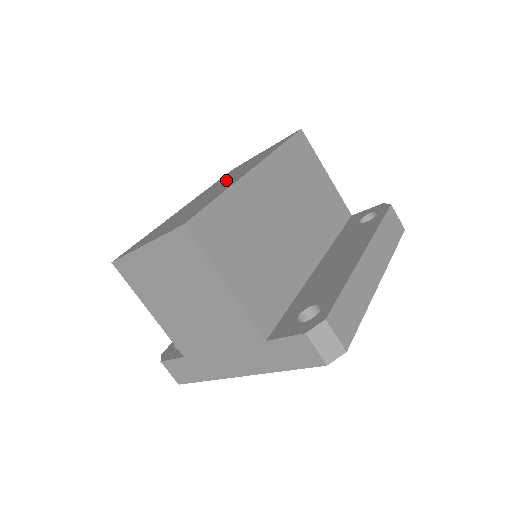
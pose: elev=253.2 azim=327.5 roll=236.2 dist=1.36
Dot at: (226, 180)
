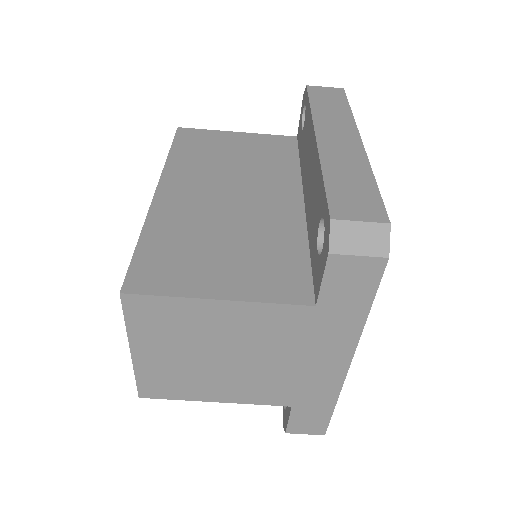
Dot at: occluded
